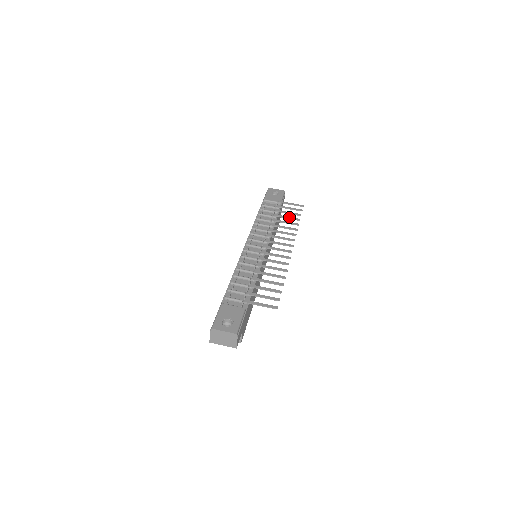
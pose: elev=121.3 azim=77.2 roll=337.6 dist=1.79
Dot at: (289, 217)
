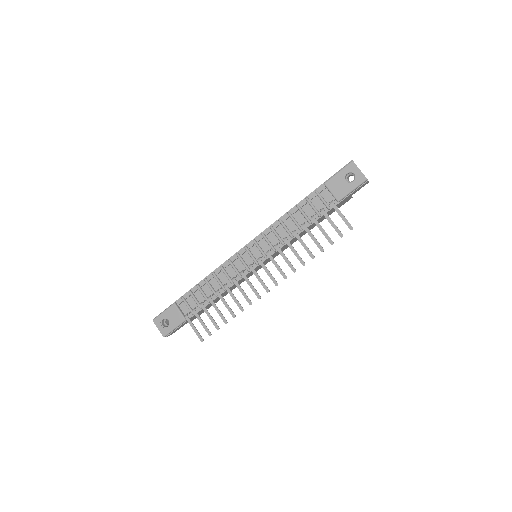
Dot at: (315, 240)
